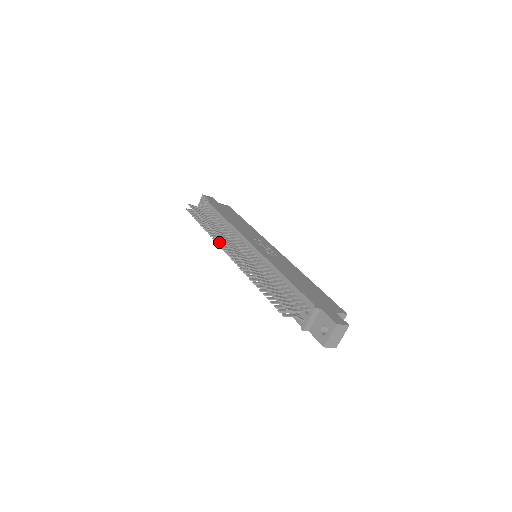
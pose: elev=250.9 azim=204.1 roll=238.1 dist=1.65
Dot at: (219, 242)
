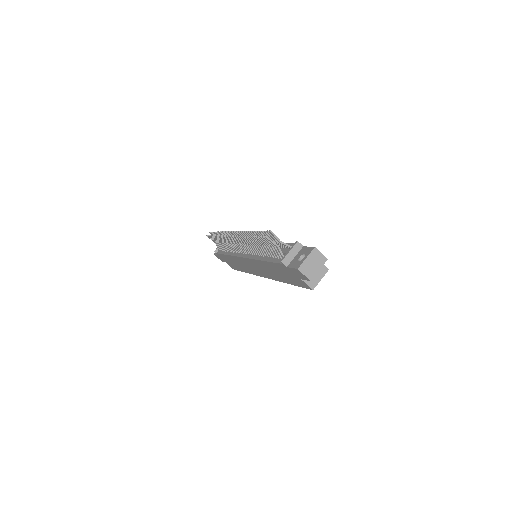
Dot at: (227, 238)
